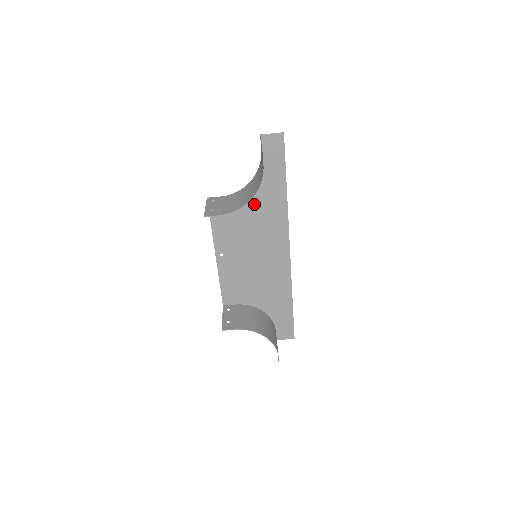
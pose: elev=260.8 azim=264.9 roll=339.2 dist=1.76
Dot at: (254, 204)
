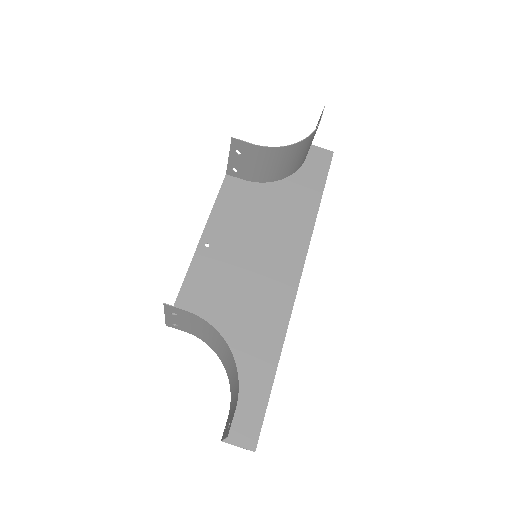
Dot at: (277, 203)
